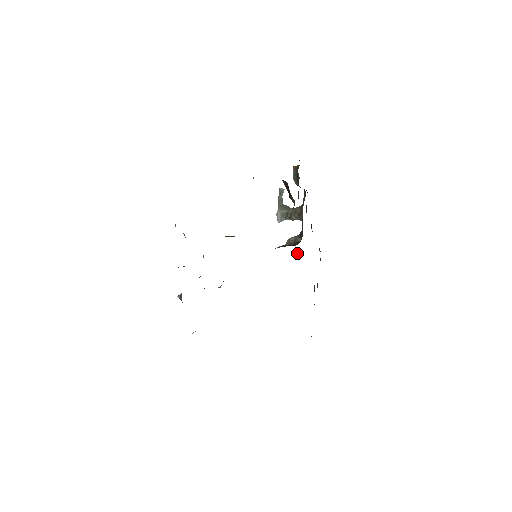
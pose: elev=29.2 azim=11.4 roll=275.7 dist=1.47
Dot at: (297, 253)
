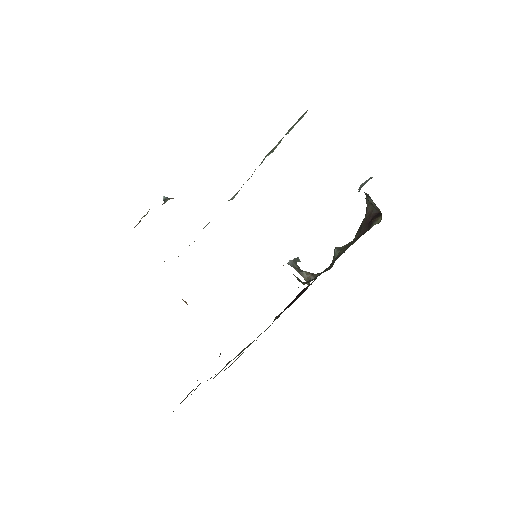
Dot at: occluded
